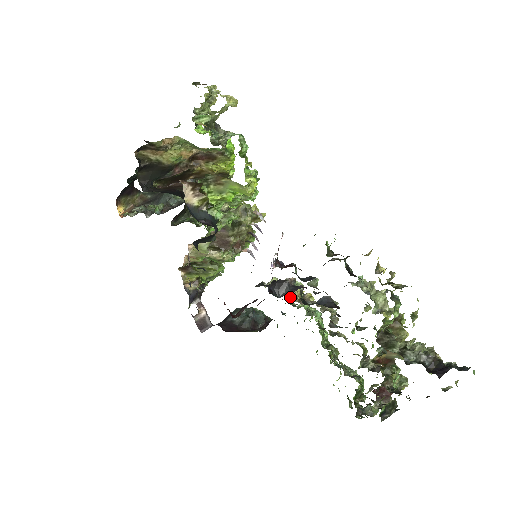
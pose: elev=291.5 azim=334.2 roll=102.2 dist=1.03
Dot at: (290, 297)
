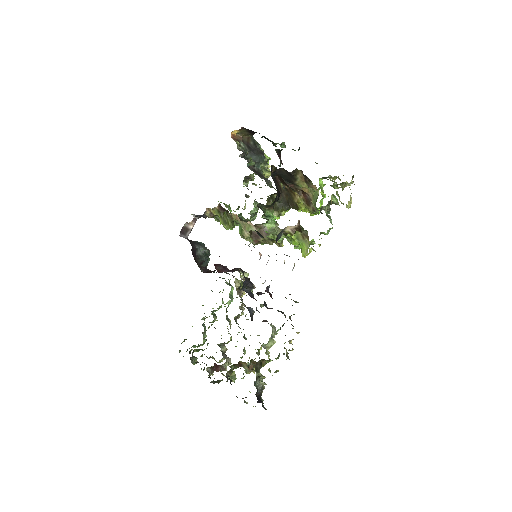
Dot at: occluded
